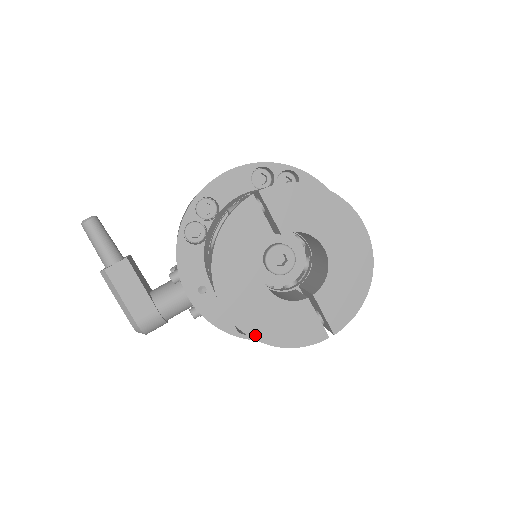
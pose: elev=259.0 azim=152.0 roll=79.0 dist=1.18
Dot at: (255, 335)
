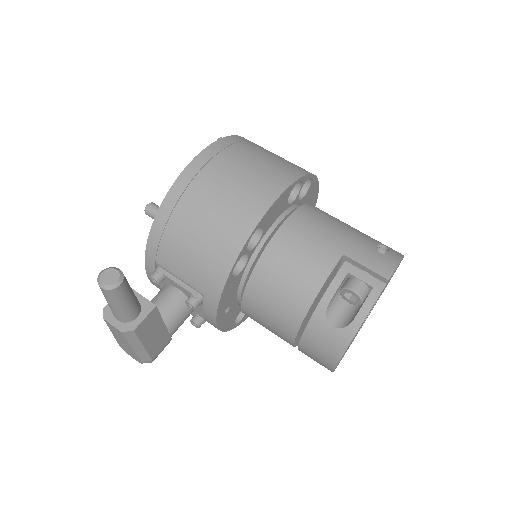
Dot at: occluded
